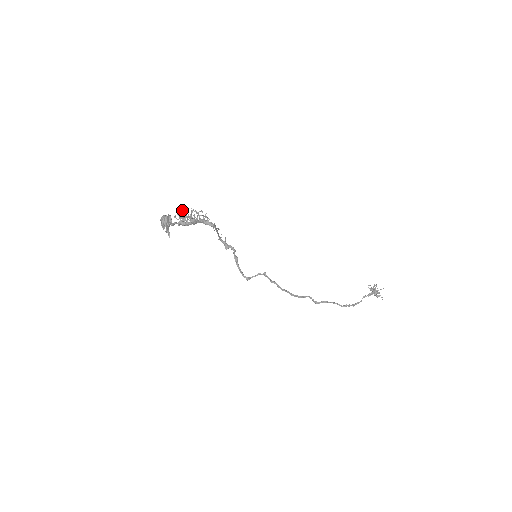
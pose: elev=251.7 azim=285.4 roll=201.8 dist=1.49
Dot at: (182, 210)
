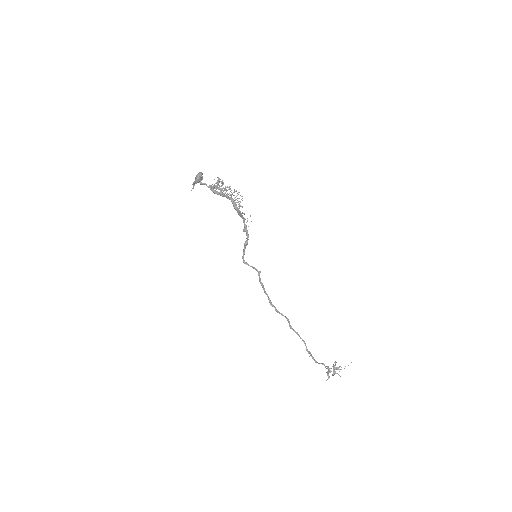
Dot at: (222, 180)
